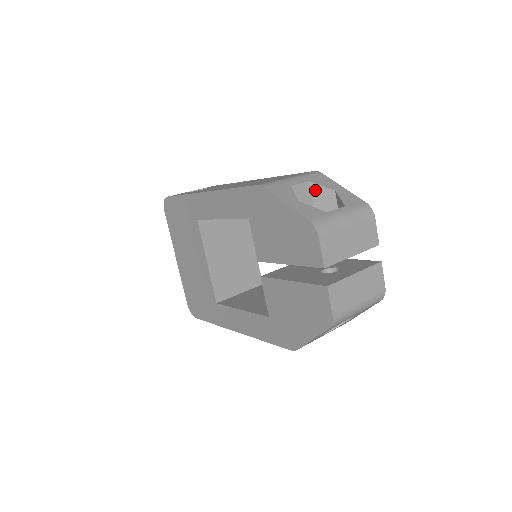
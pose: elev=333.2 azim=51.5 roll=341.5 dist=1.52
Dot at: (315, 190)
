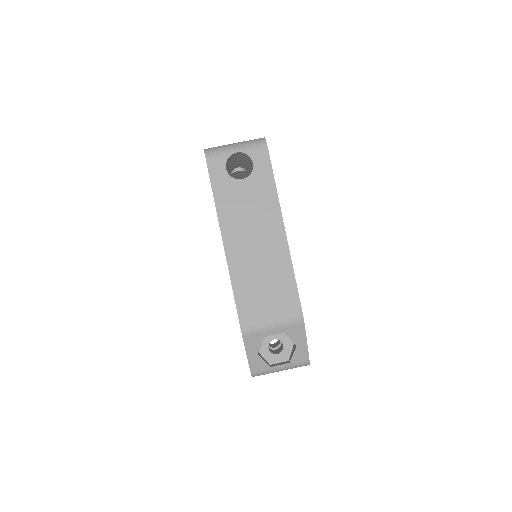
Dot at: occluded
